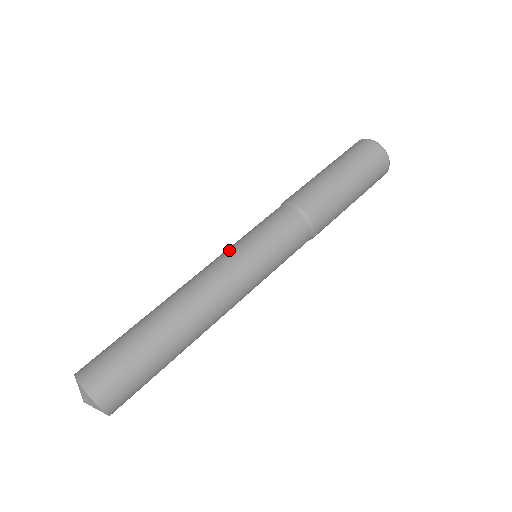
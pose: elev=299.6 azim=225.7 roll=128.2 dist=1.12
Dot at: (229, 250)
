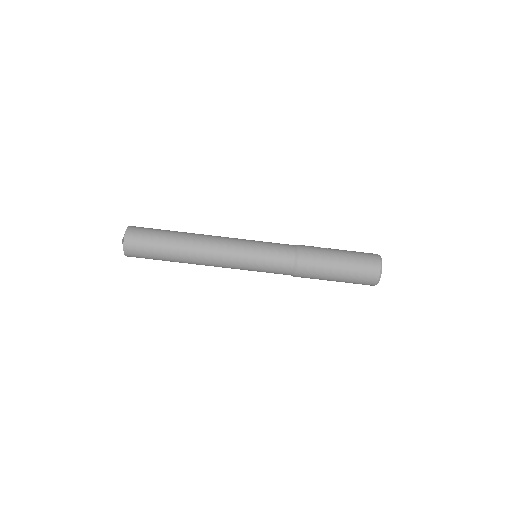
Dot at: (242, 255)
